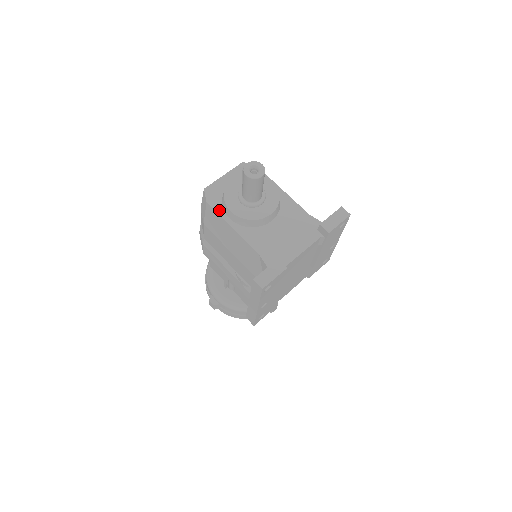
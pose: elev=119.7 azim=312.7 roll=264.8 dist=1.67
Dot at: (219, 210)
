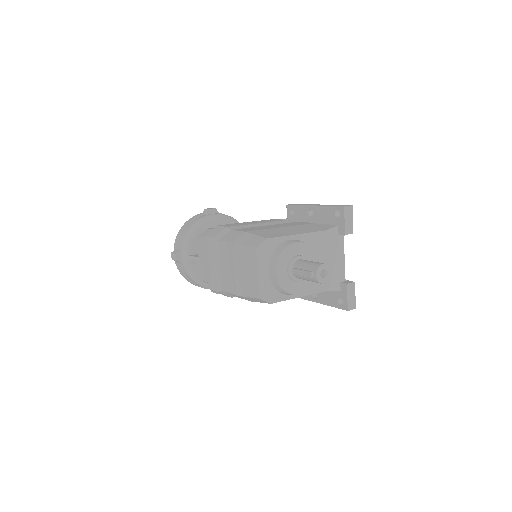
Dot at: (283, 298)
